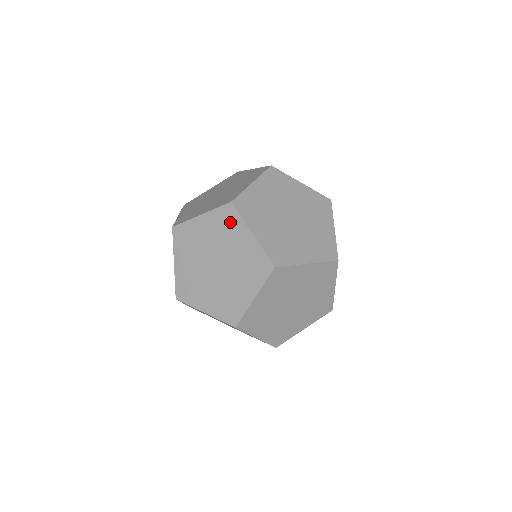
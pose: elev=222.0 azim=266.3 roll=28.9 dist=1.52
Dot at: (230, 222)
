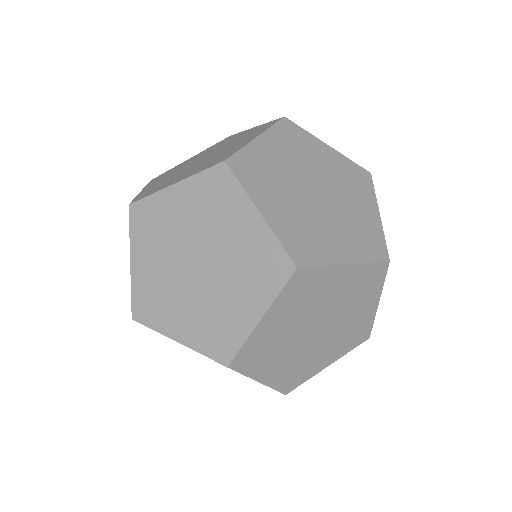
Dot at: (222, 194)
